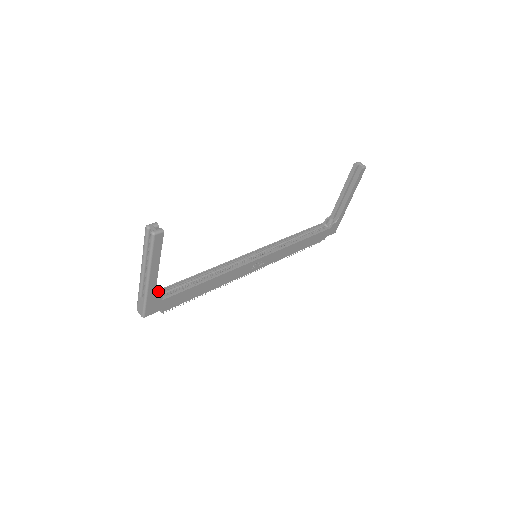
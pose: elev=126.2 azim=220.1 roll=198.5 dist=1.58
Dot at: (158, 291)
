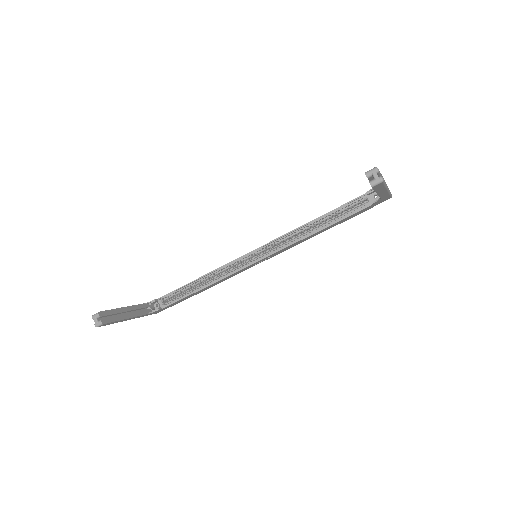
Dot at: (160, 298)
